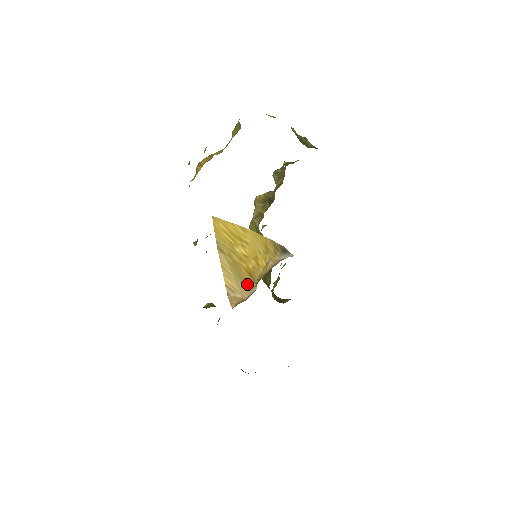
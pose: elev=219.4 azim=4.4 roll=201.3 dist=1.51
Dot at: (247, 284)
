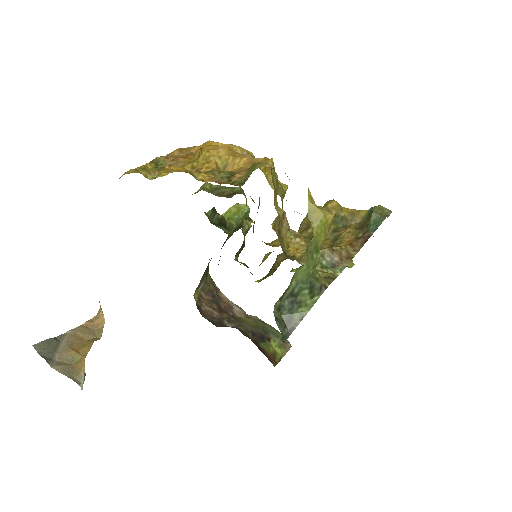
Dot at: occluded
